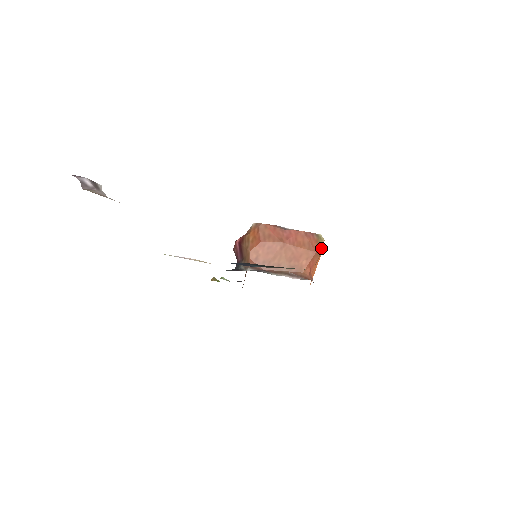
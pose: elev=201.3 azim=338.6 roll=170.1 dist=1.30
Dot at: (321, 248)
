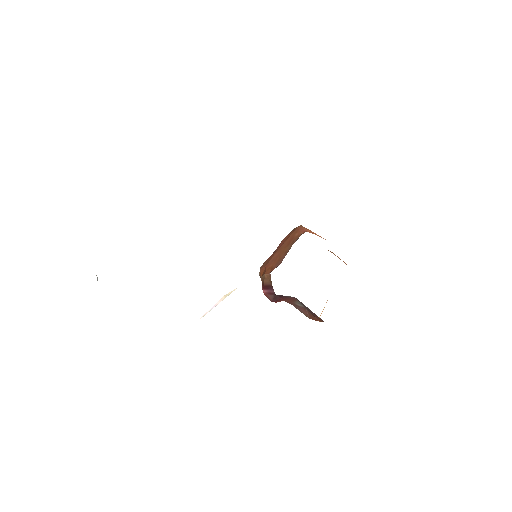
Dot at: (301, 226)
